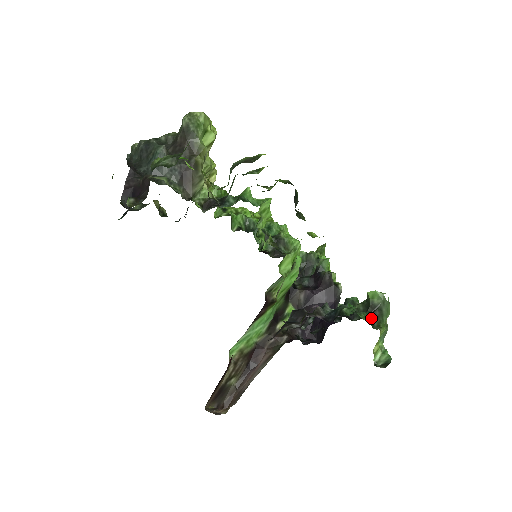
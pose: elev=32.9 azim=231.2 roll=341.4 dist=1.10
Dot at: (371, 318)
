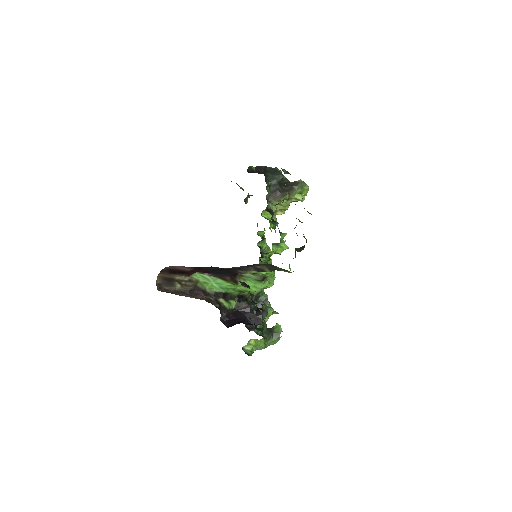
Dot at: (266, 331)
